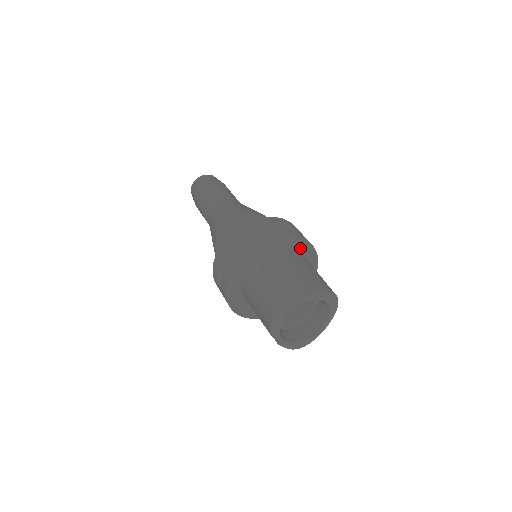
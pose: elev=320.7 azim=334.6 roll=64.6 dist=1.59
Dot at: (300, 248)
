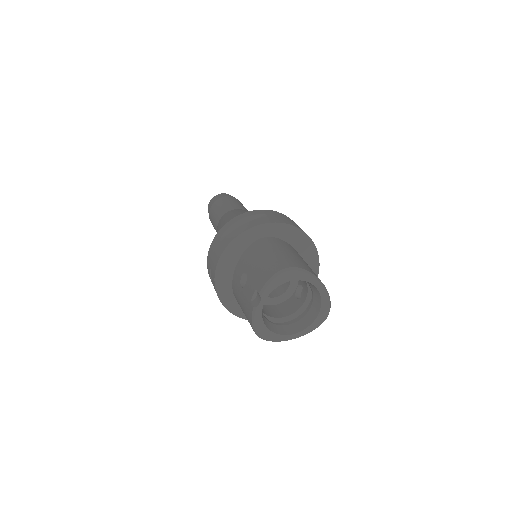
Dot at: occluded
